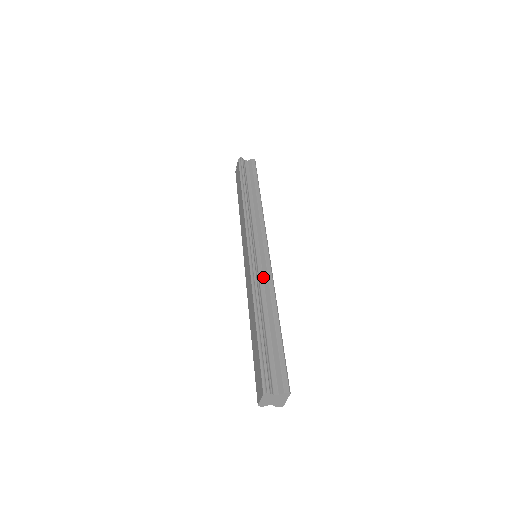
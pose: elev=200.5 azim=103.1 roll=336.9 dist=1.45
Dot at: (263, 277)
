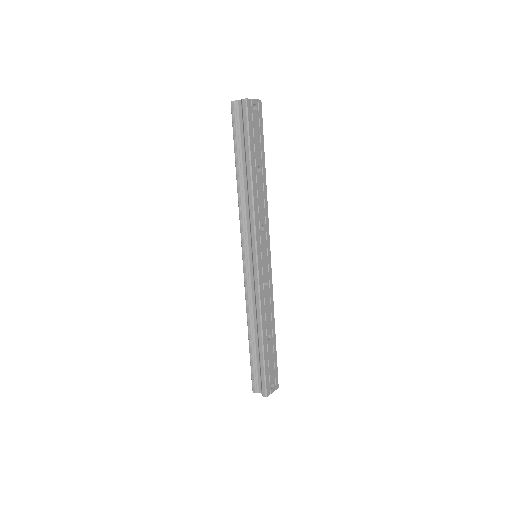
Dot at: (254, 291)
